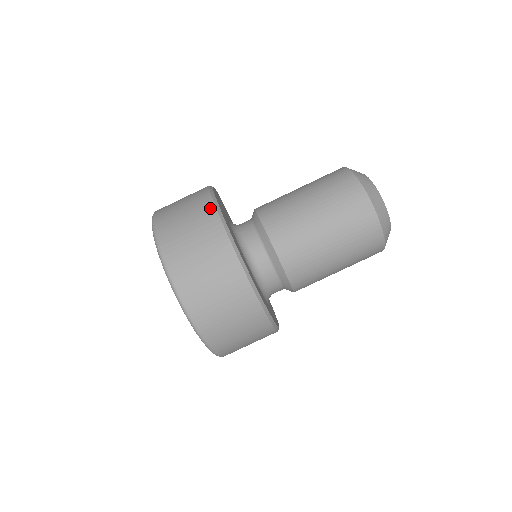
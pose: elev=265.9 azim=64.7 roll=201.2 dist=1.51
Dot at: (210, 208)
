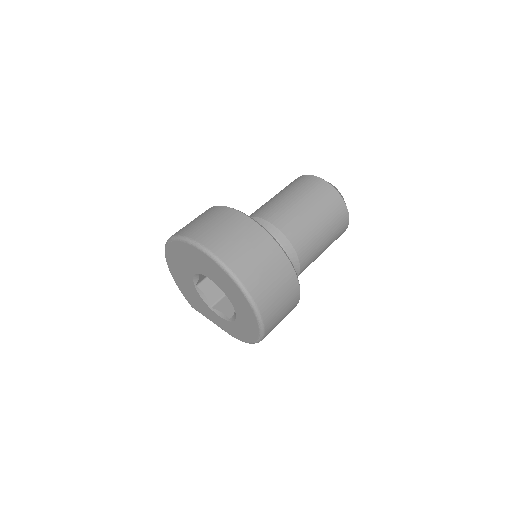
Dot at: occluded
